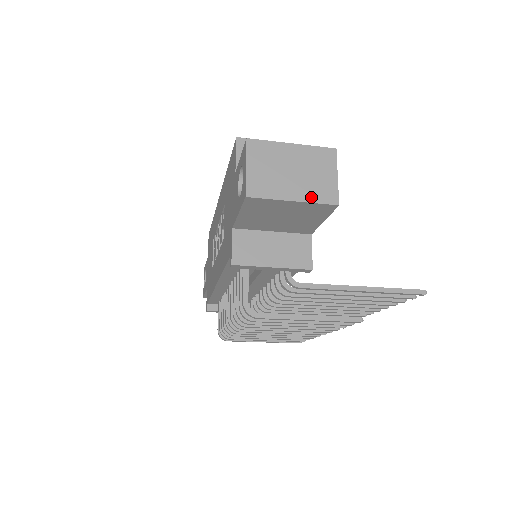
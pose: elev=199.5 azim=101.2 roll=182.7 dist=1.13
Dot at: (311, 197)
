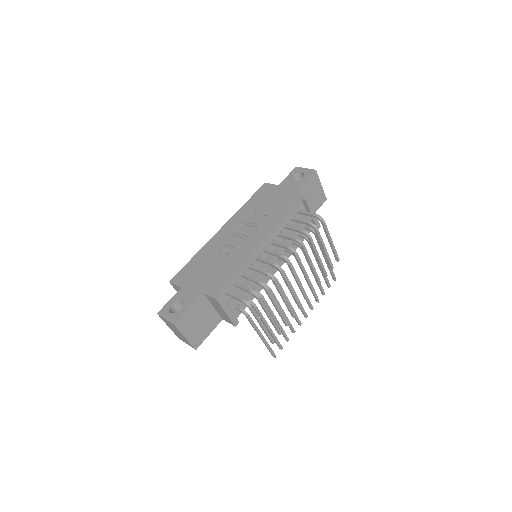
Dot at: (322, 190)
